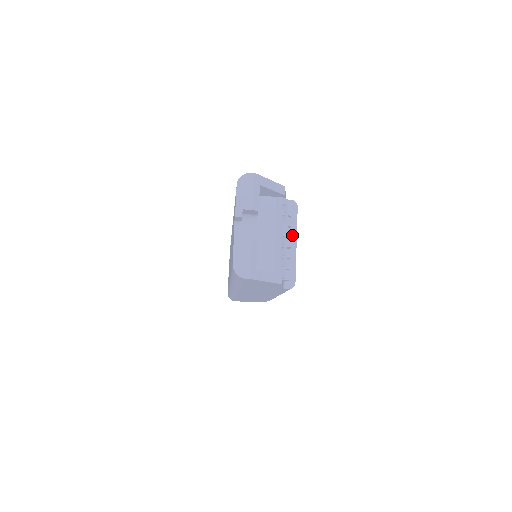
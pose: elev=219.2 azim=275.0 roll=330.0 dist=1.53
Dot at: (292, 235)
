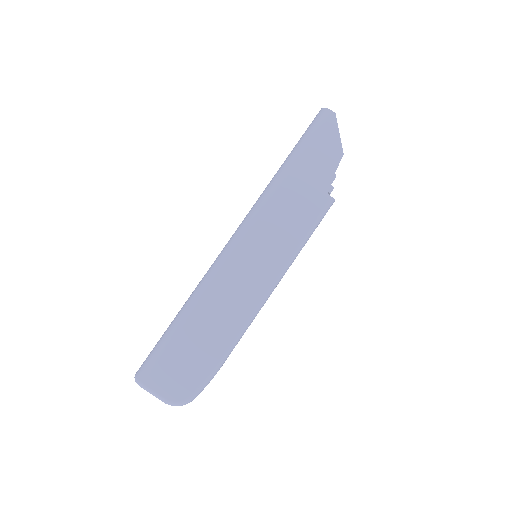
Dot at: occluded
